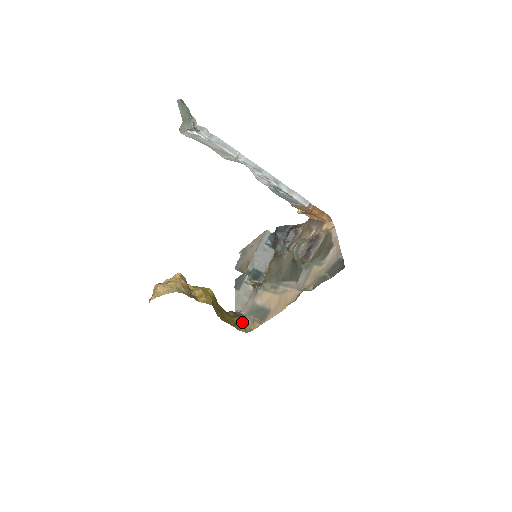
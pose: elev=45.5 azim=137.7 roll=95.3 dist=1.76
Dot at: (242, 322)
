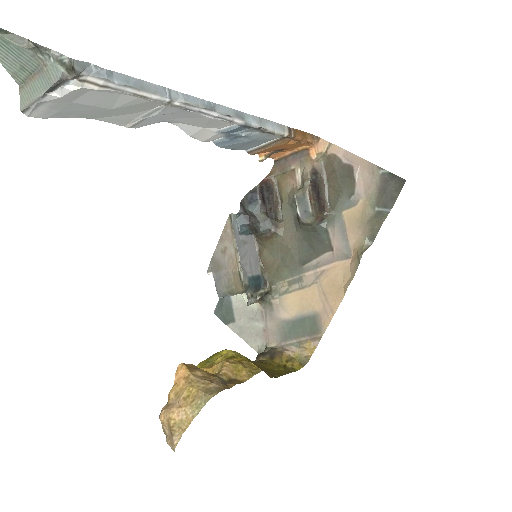
Dot at: (287, 357)
